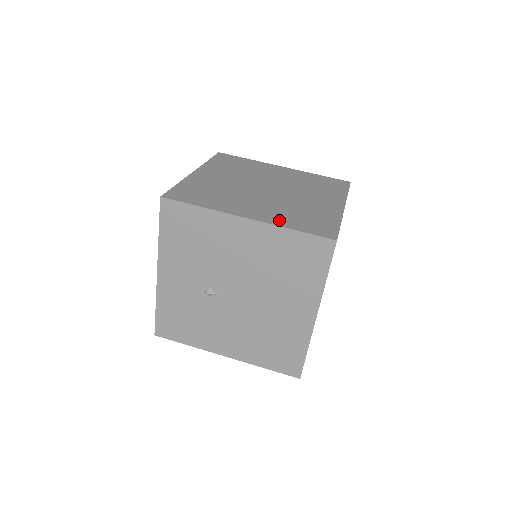
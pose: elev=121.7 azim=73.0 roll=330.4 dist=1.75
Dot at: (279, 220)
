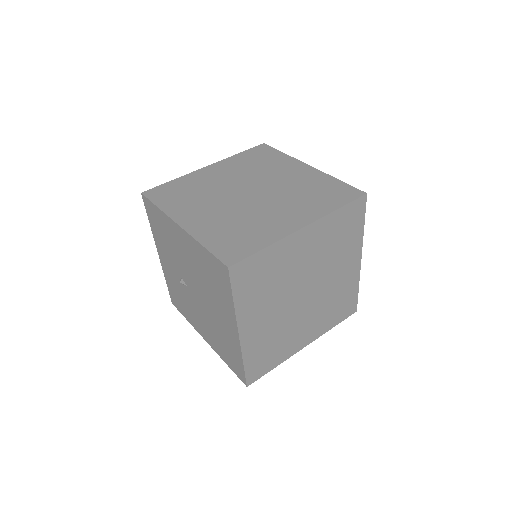
Dot at: (205, 233)
